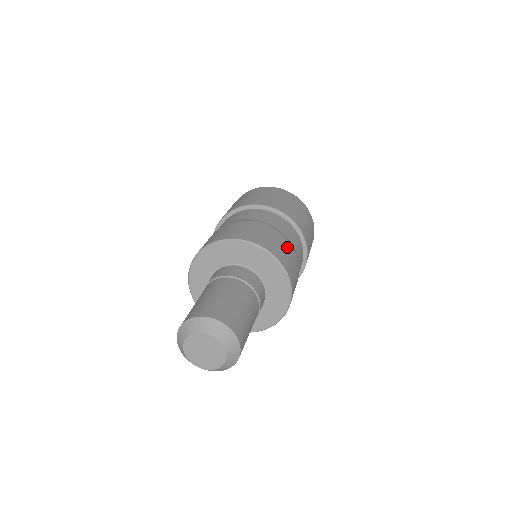
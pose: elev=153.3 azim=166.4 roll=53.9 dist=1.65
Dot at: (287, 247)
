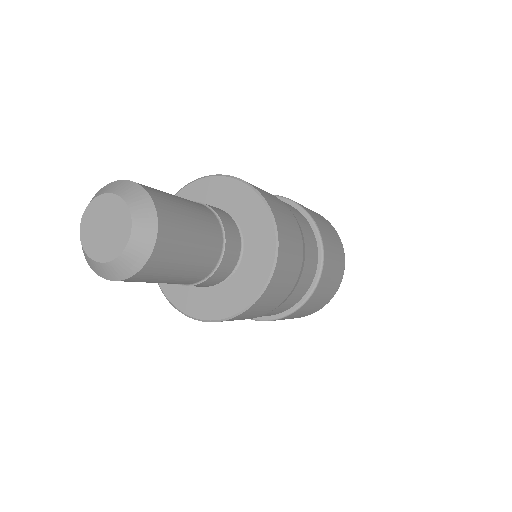
Dot at: occluded
